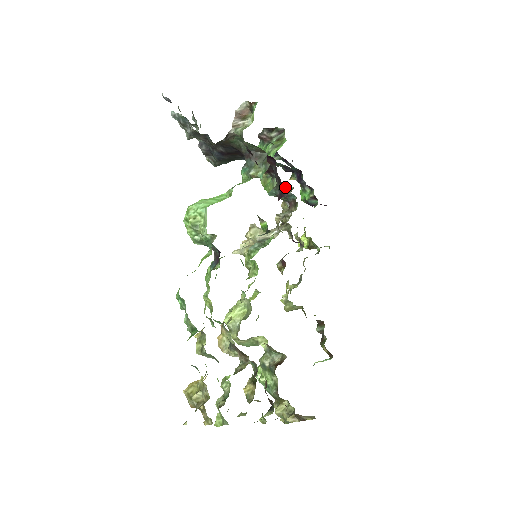
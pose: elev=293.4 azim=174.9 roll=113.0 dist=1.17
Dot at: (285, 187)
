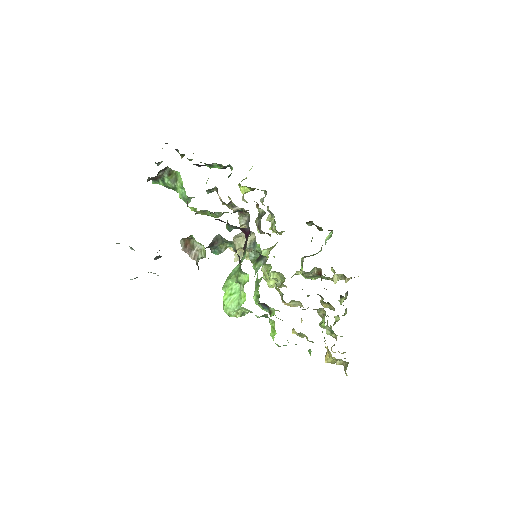
Dot at: (243, 228)
